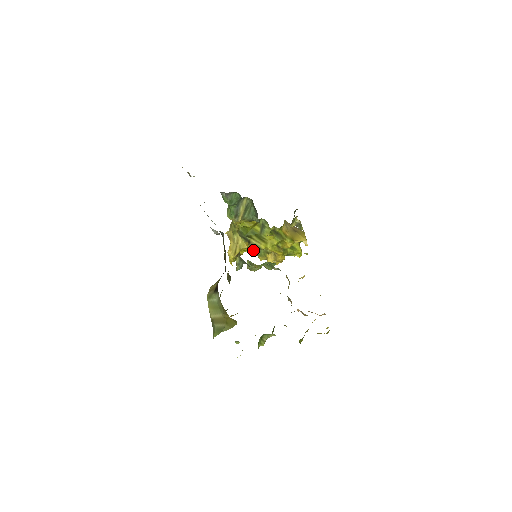
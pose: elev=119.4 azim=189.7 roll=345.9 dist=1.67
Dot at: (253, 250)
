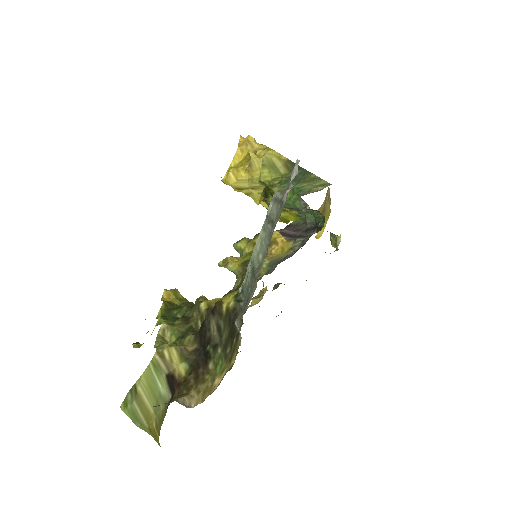
Dot at: occluded
